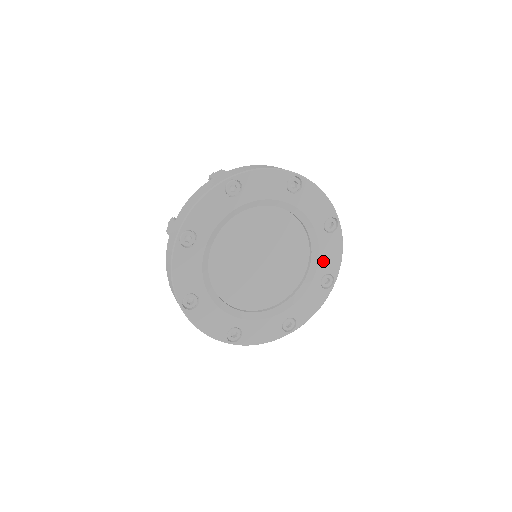
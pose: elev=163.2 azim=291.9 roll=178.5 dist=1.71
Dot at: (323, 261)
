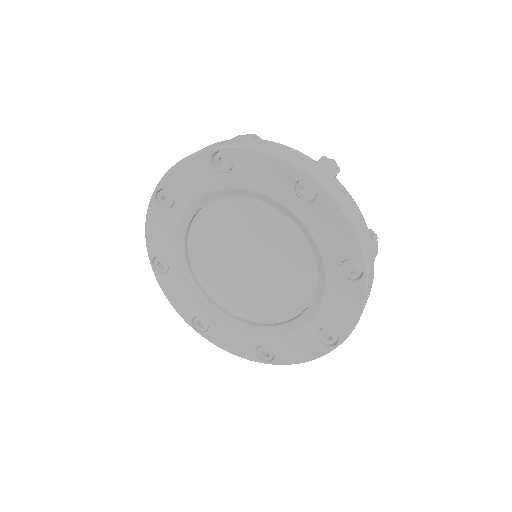
Dot at: (327, 309)
